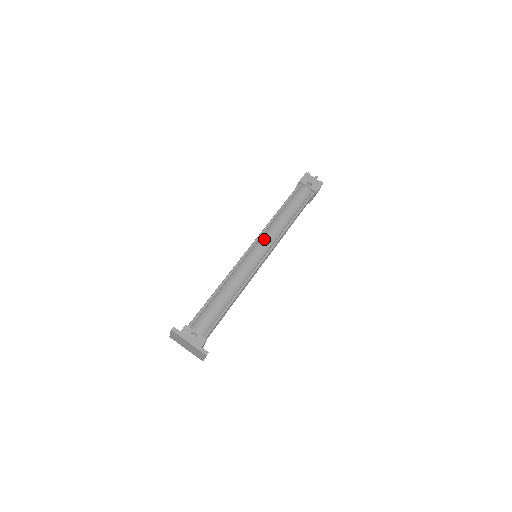
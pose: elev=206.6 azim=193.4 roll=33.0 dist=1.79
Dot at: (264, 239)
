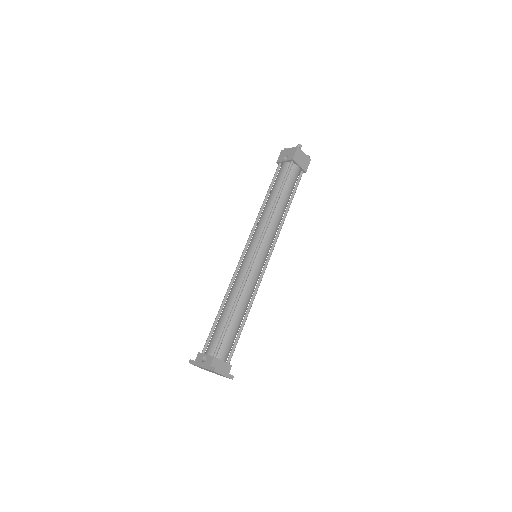
Dot at: (253, 237)
